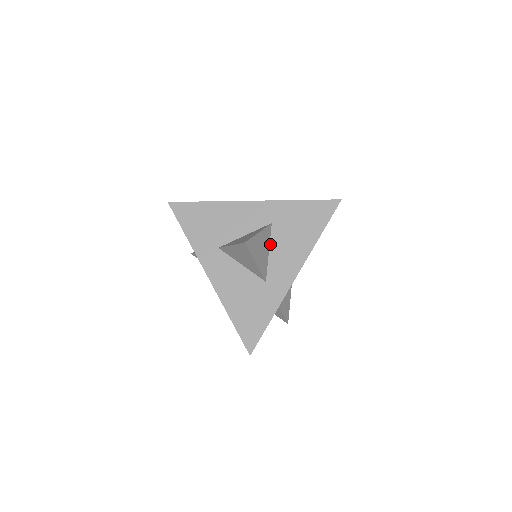
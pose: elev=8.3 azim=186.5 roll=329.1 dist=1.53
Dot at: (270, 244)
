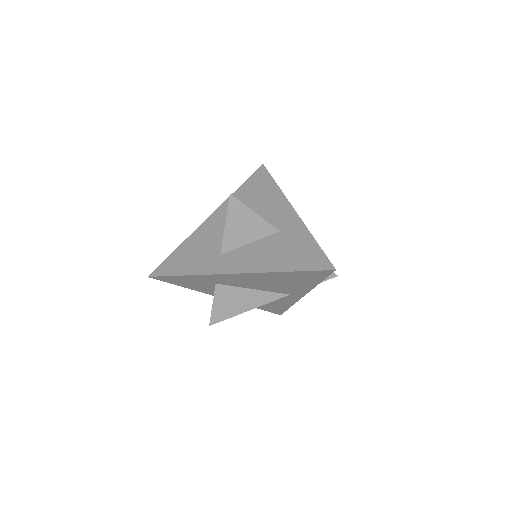
Dot at: occluded
